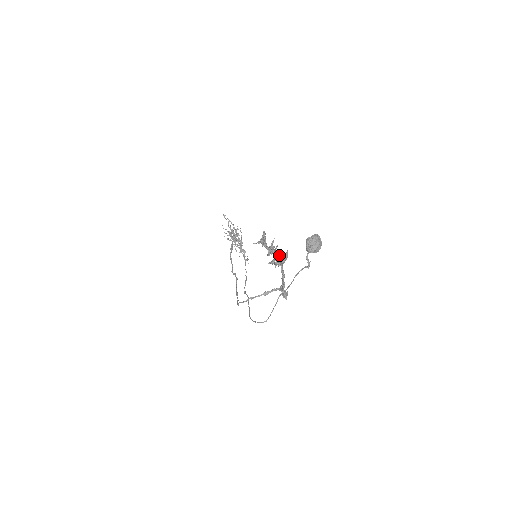
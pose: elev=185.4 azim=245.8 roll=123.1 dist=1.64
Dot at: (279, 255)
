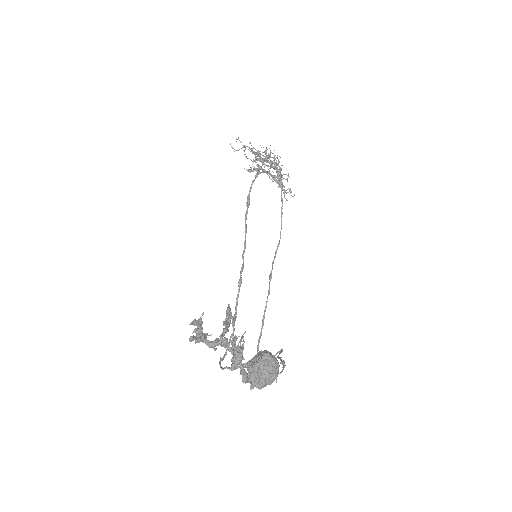
Dot at: (232, 346)
